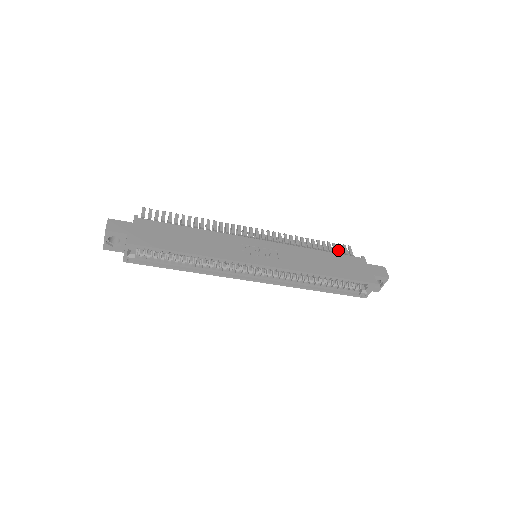
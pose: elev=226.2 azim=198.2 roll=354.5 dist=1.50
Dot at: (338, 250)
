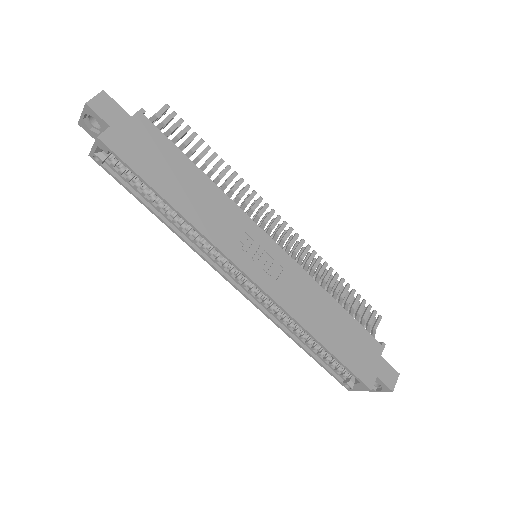
Dot at: (364, 311)
